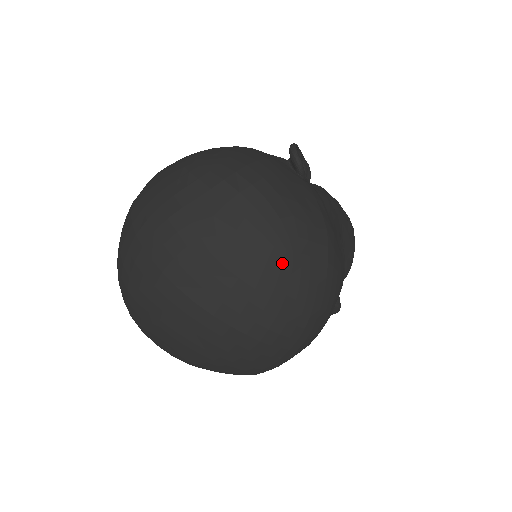
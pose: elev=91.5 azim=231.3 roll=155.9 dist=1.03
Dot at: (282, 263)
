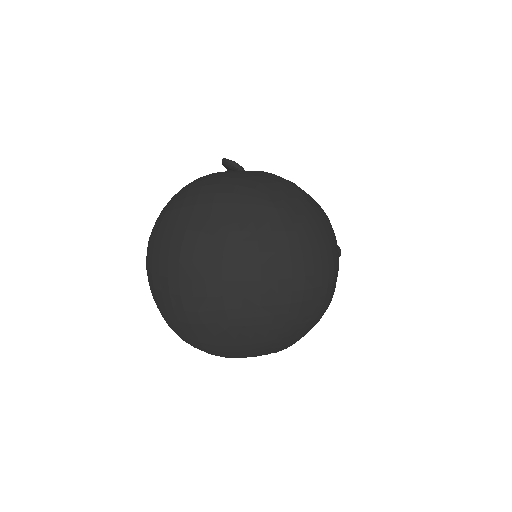
Dot at: (277, 212)
